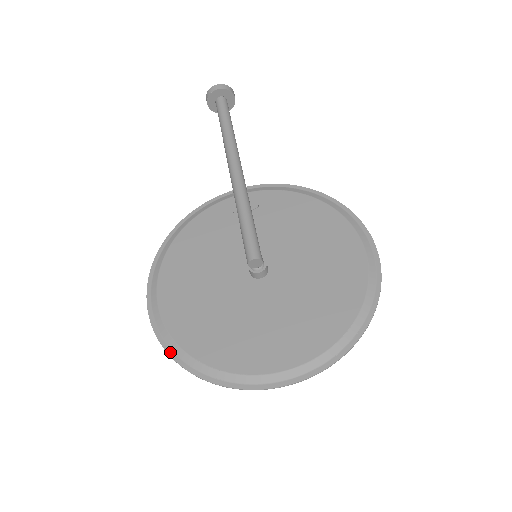
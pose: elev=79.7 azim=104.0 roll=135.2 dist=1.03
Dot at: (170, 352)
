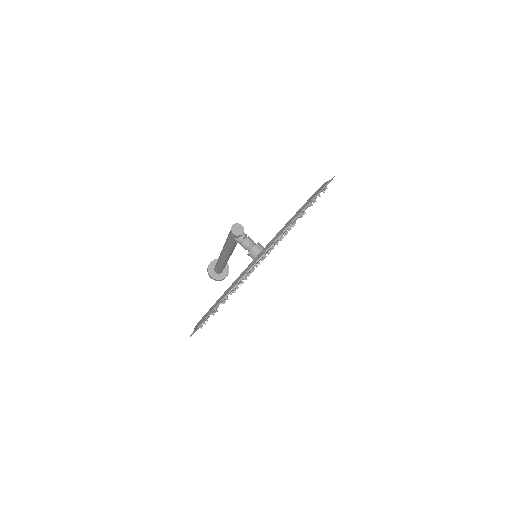
Dot at: (206, 317)
